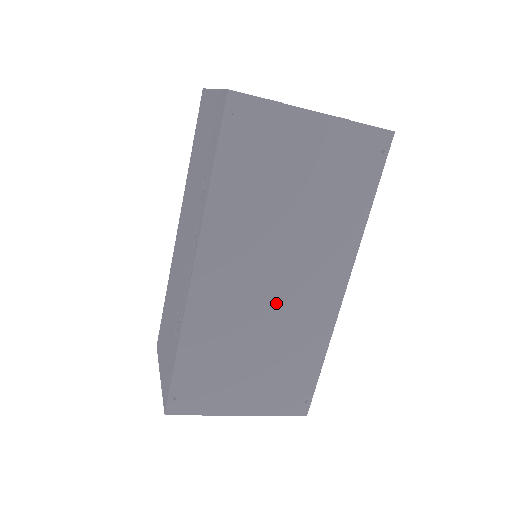
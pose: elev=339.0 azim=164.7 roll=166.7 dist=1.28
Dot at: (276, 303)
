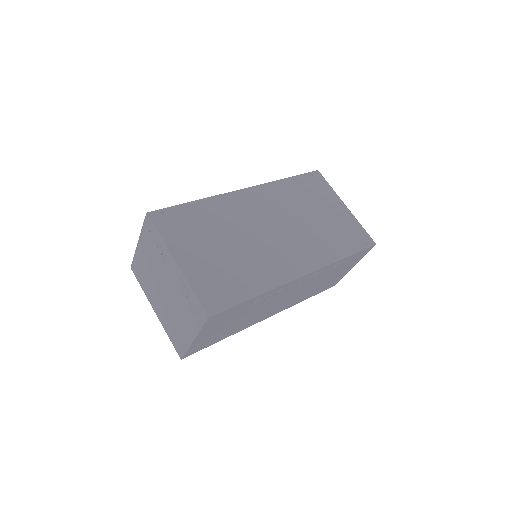
Dot at: (264, 239)
